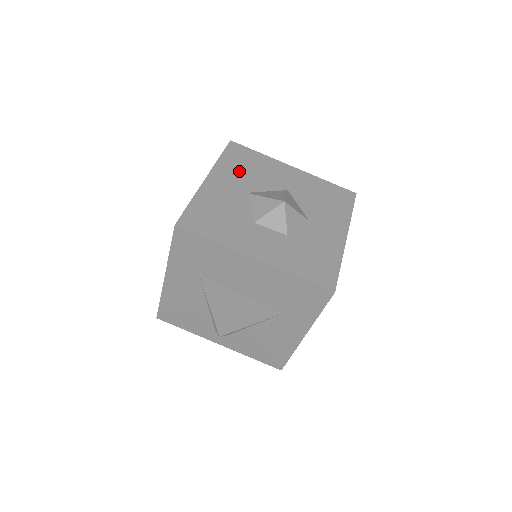
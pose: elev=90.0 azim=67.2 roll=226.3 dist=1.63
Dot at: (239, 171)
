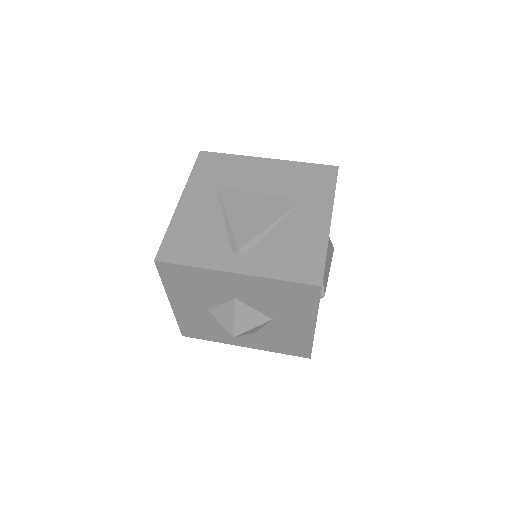
Dot at: occluded
